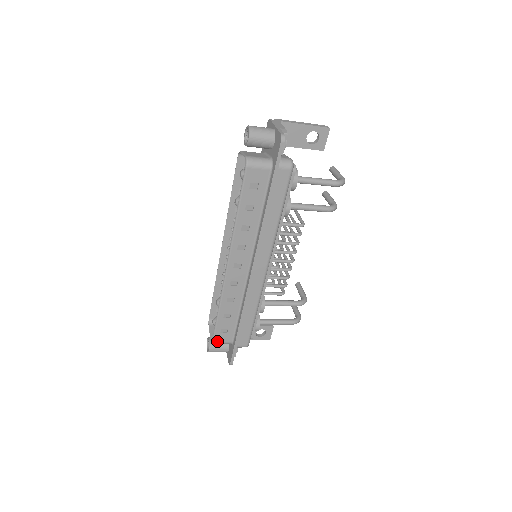
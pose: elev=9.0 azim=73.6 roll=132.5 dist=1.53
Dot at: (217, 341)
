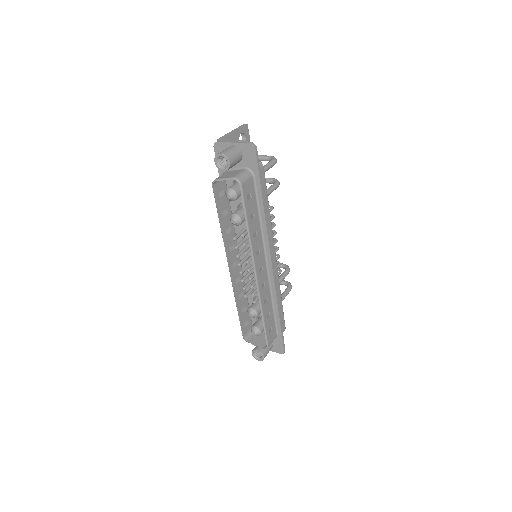
Dot at: (270, 343)
